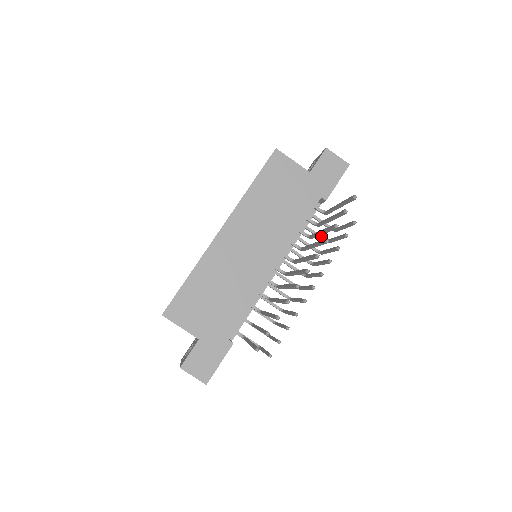
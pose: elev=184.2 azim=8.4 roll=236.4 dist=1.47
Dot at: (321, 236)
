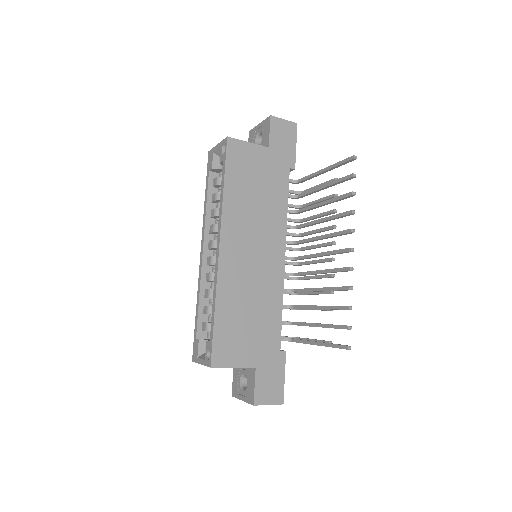
Dot at: (293, 205)
